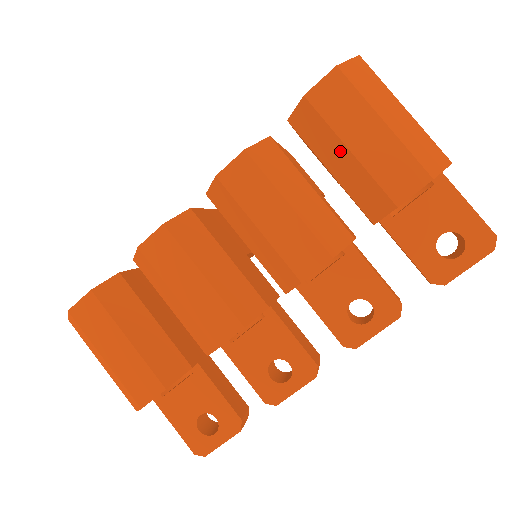
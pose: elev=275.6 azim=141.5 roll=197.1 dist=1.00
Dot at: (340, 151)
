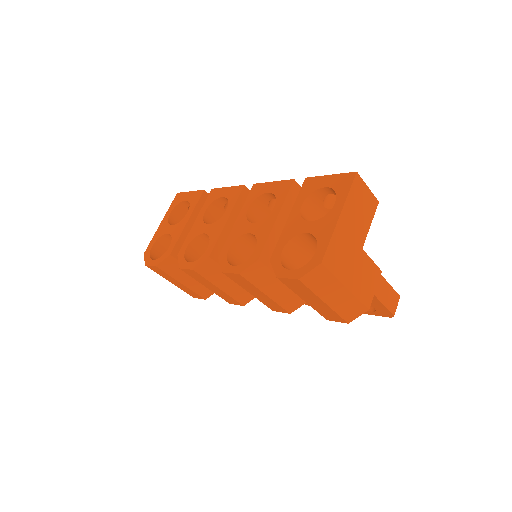
Dot at: occluded
